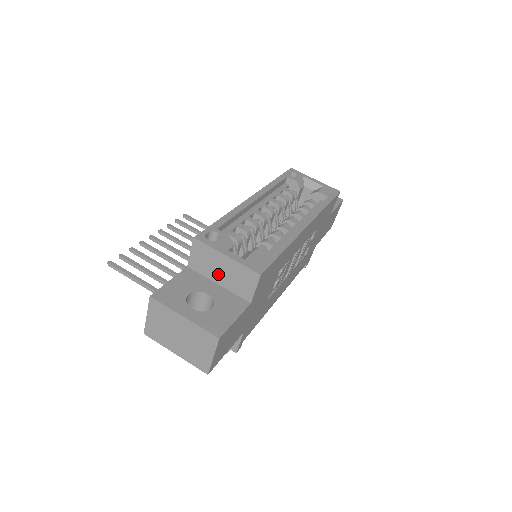
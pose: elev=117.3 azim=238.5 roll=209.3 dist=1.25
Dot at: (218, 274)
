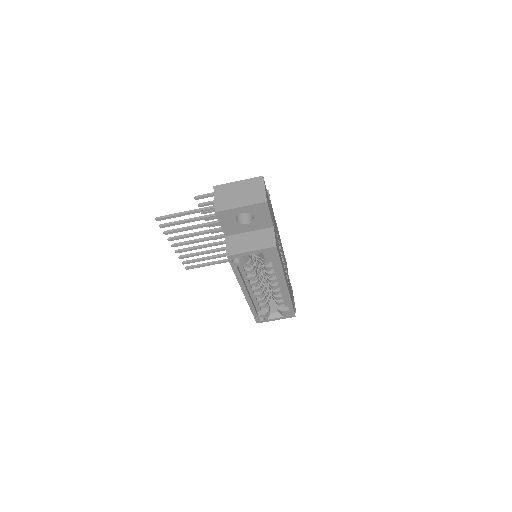
Dot at: occluded
